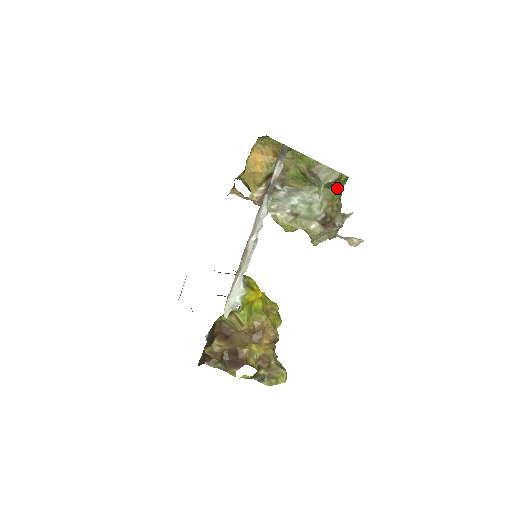
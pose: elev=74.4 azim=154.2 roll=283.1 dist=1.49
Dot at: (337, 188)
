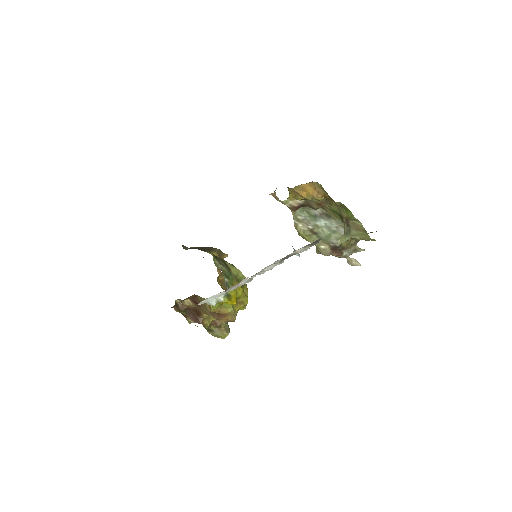
Dot at: occluded
